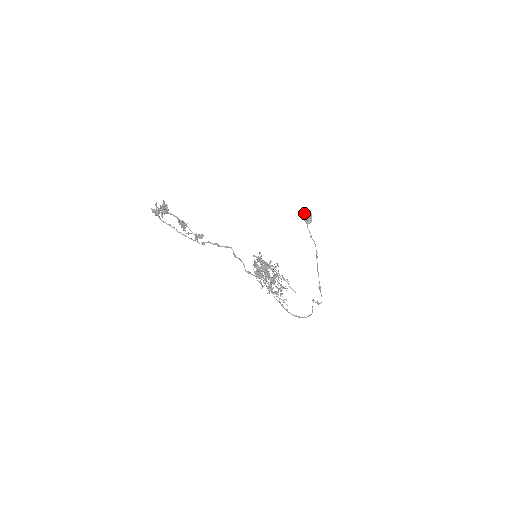
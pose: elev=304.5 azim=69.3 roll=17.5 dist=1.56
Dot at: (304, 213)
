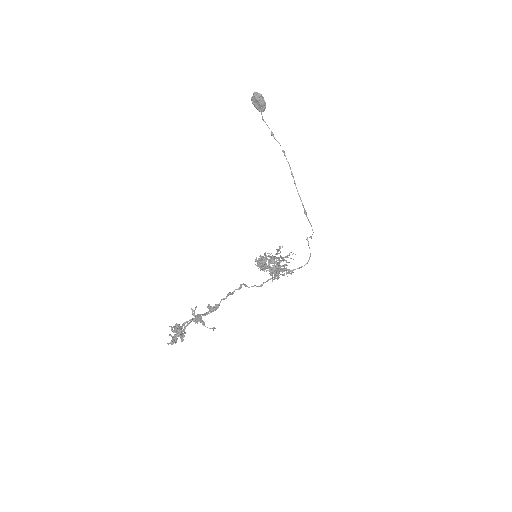
Dot at: (253, 99)
